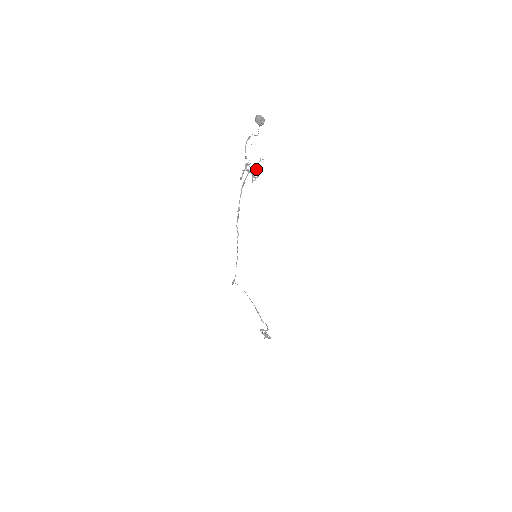
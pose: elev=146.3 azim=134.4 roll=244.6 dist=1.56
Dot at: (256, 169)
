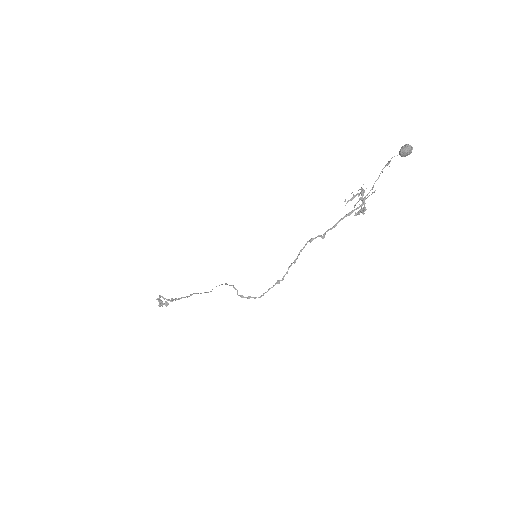
Dot at: (364, 200)
